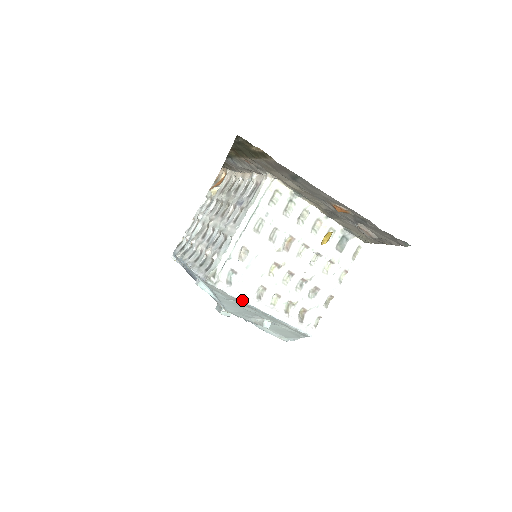
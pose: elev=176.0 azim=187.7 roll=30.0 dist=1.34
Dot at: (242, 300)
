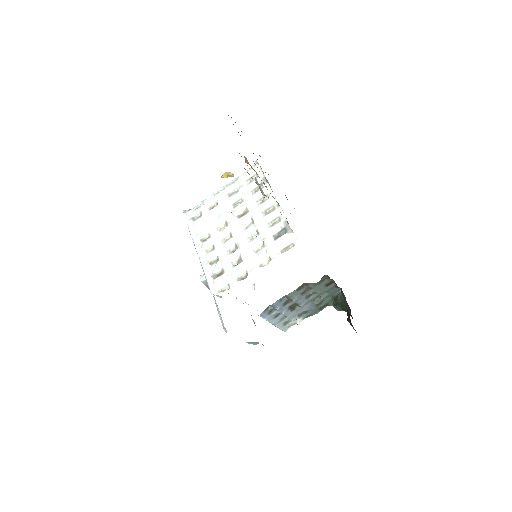
Dot at: (191, 233)
